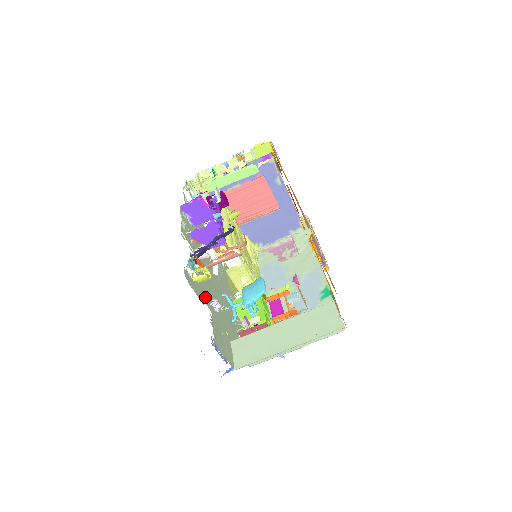
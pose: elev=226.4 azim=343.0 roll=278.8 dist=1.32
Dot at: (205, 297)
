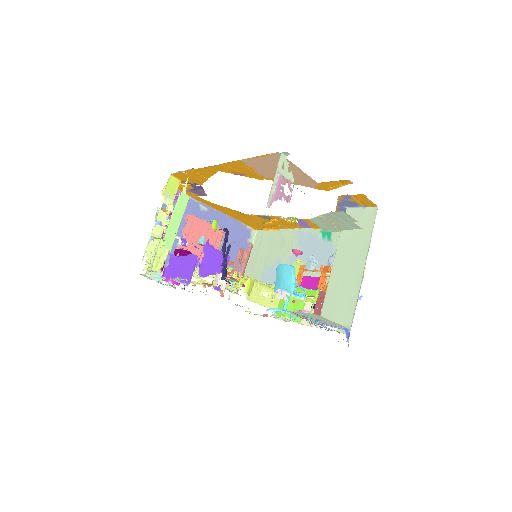
Dot at: occluded
